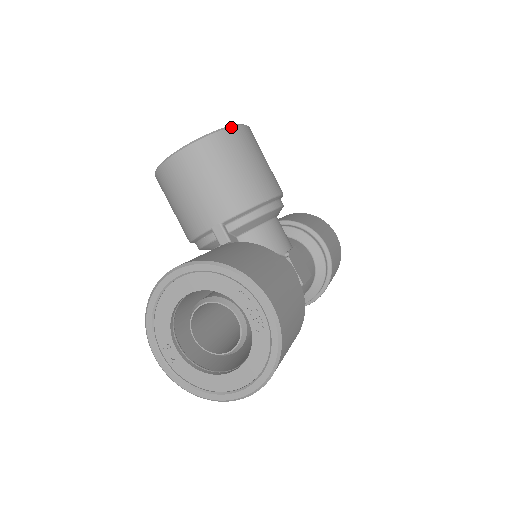
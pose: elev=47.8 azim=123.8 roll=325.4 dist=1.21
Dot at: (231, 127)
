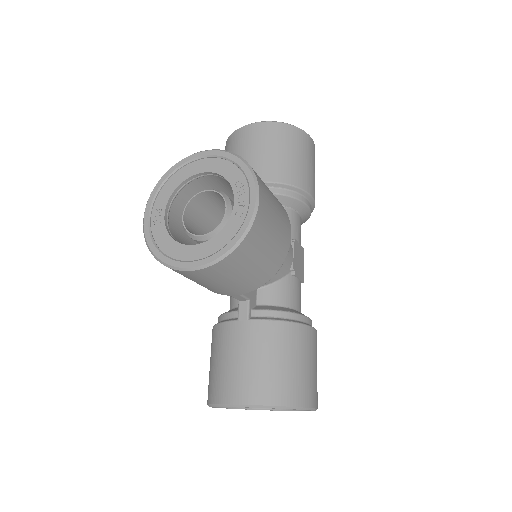
Dot at: (250, 229)
